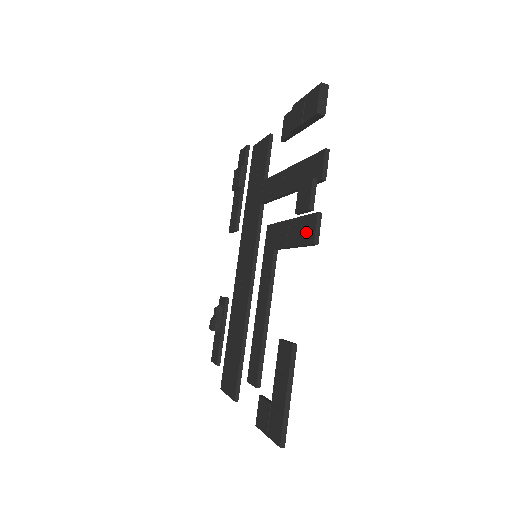
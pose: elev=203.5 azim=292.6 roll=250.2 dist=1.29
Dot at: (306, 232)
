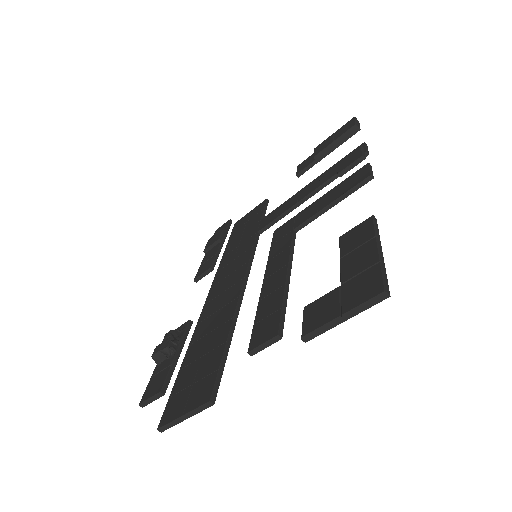
Dot at: (353, 180)
